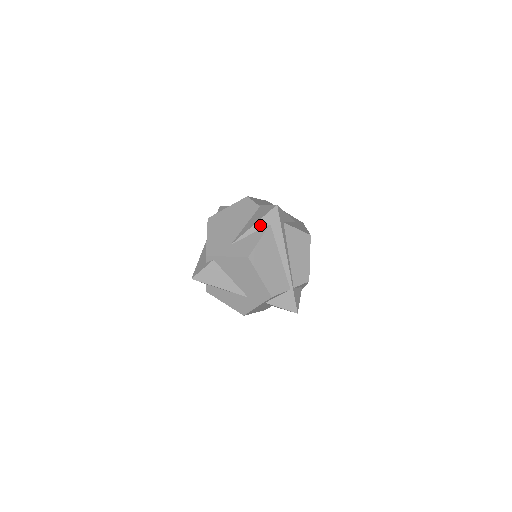
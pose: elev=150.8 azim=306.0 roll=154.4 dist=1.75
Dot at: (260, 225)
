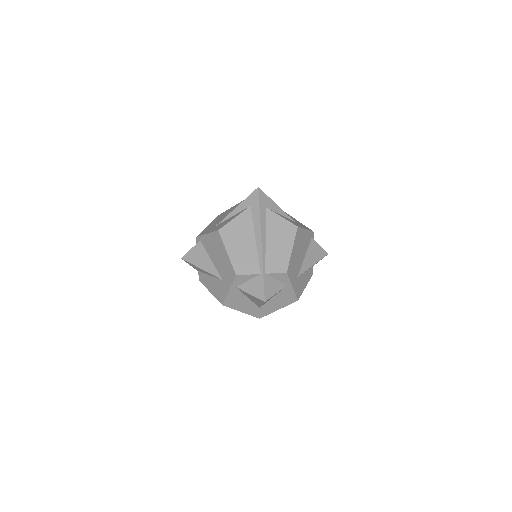
Dot at: (242, 207)
